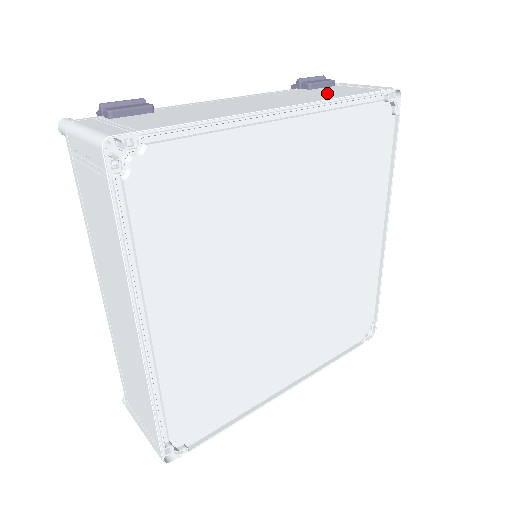
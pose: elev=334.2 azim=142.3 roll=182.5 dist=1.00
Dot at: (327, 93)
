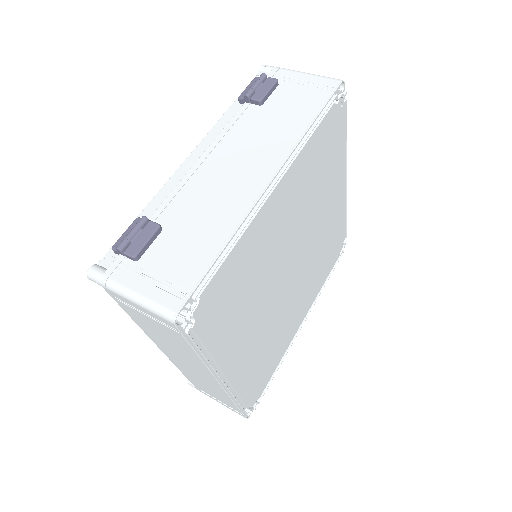
Dot at: (285, 118)
